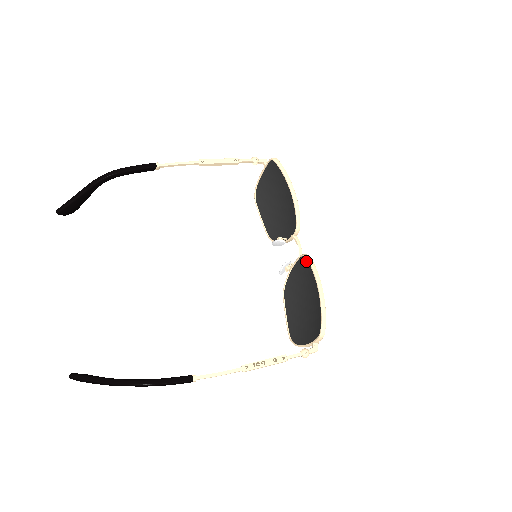
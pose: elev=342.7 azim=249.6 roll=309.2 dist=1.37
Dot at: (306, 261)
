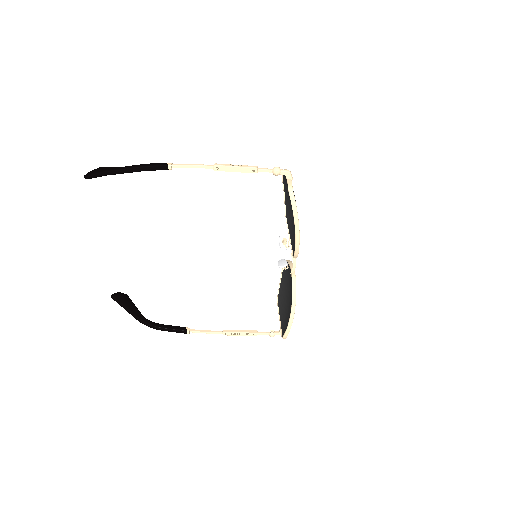
Dot at: (292, 285)
